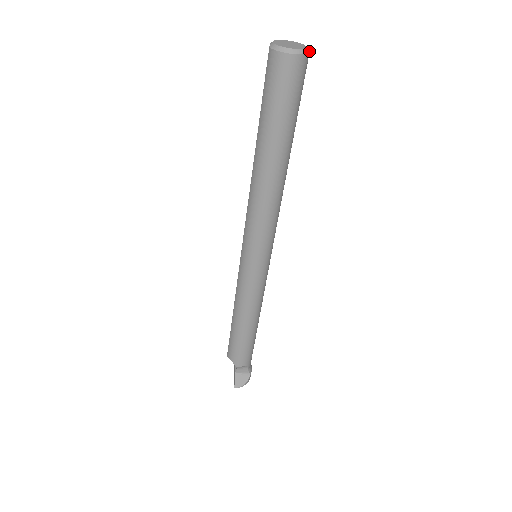
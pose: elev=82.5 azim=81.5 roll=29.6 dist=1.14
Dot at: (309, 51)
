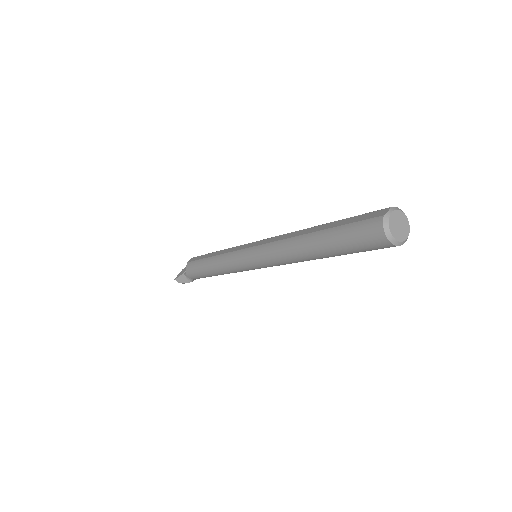
Dot at: occluded
